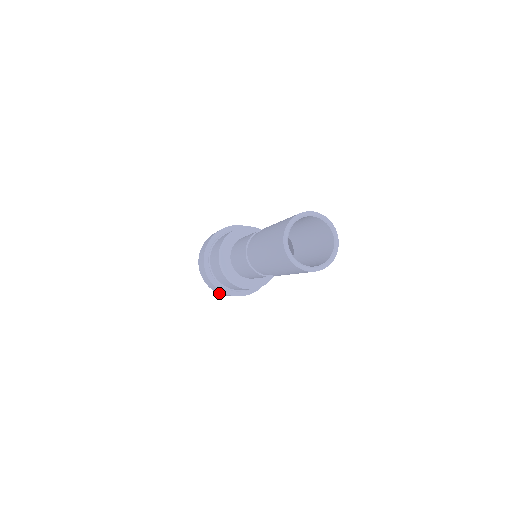
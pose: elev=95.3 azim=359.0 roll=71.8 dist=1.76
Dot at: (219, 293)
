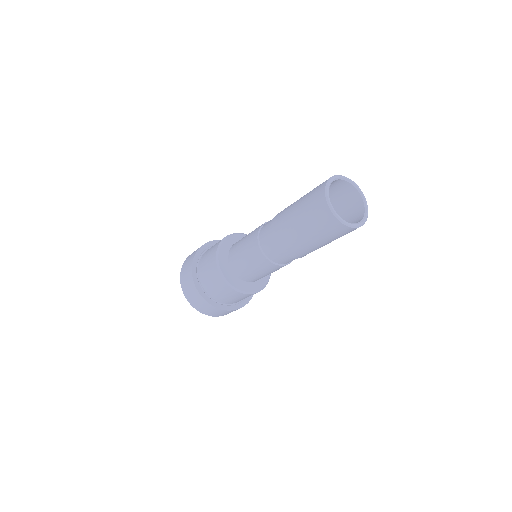
Dot at: (194, 305)
